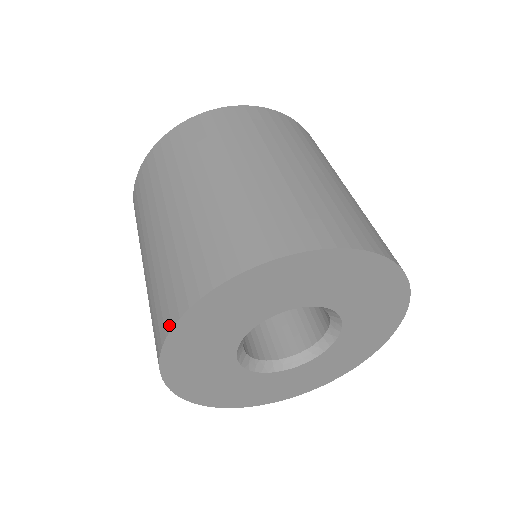
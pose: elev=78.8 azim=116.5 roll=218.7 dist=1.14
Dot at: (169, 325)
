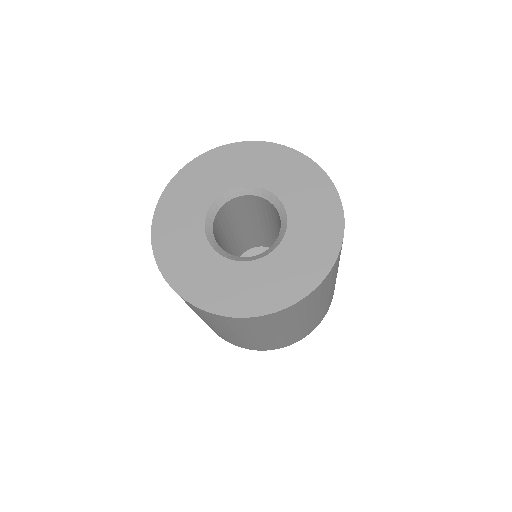
Dot at: (209, 153)
